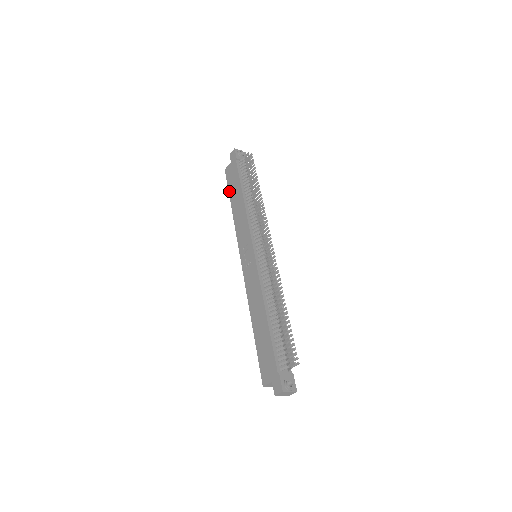
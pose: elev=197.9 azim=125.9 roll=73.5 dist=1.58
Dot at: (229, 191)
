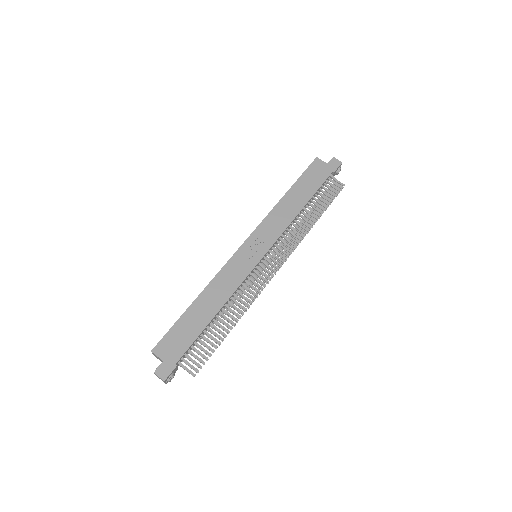
Dot at: (300, 179)
